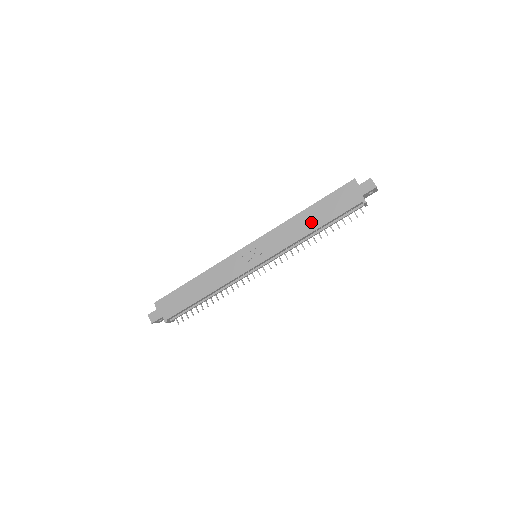
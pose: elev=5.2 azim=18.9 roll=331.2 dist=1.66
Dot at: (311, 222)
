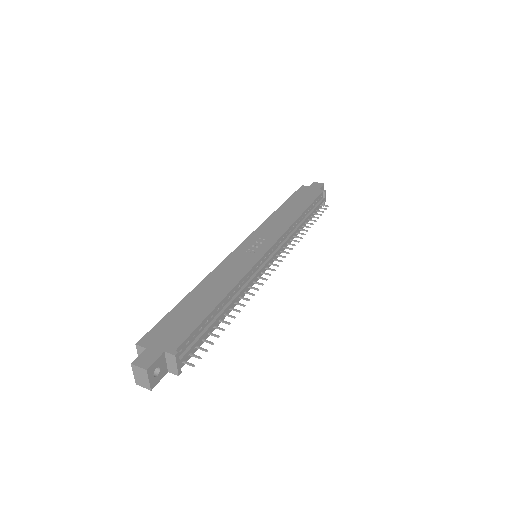
Dot at: (293, 211)
